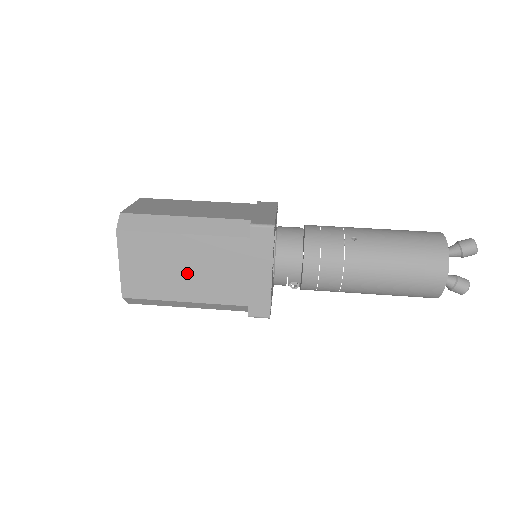
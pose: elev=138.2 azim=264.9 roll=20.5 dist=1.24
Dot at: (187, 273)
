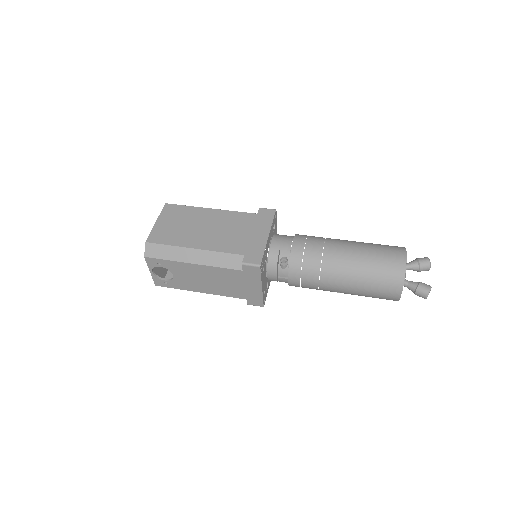
Dot at: (204, 230)
